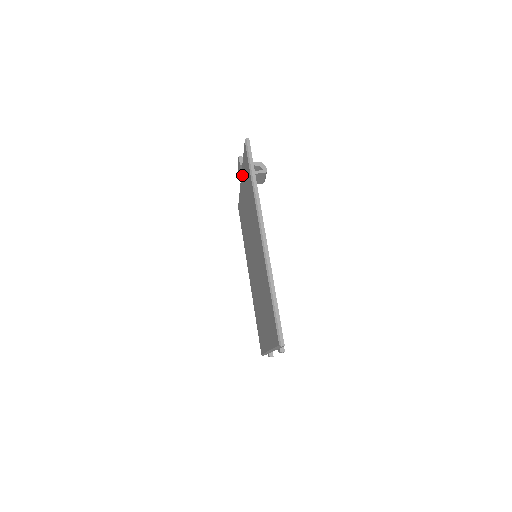
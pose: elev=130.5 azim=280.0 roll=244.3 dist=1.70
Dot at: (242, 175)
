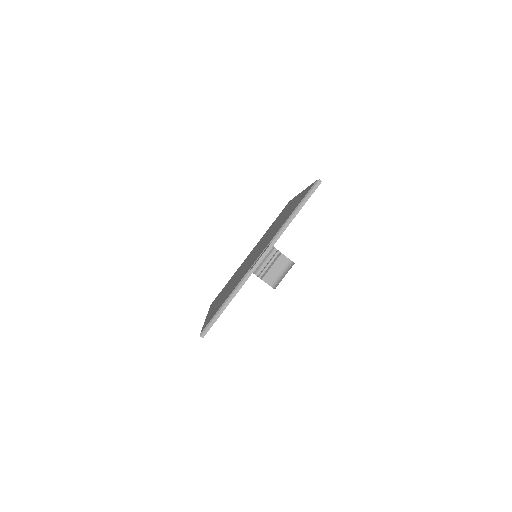
Dot at: (243, 276)
